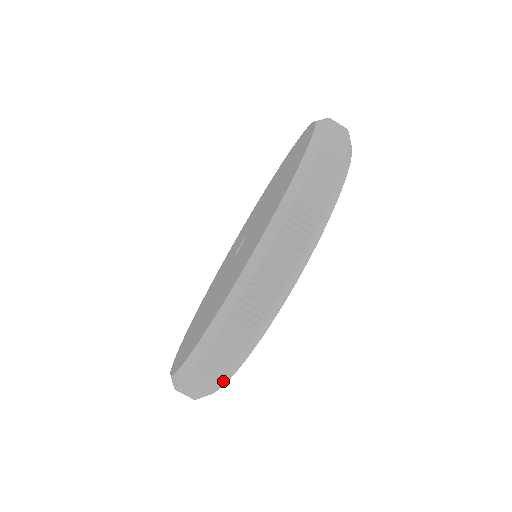
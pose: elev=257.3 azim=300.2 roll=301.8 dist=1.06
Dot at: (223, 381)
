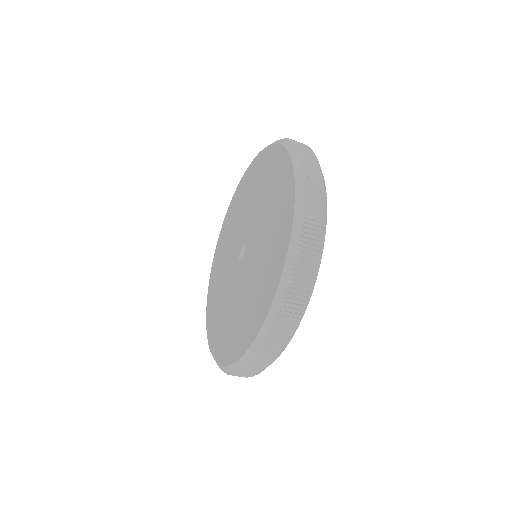
Dot at: occluded
